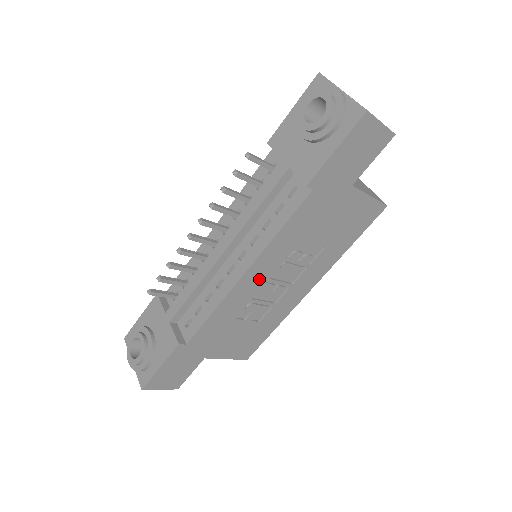
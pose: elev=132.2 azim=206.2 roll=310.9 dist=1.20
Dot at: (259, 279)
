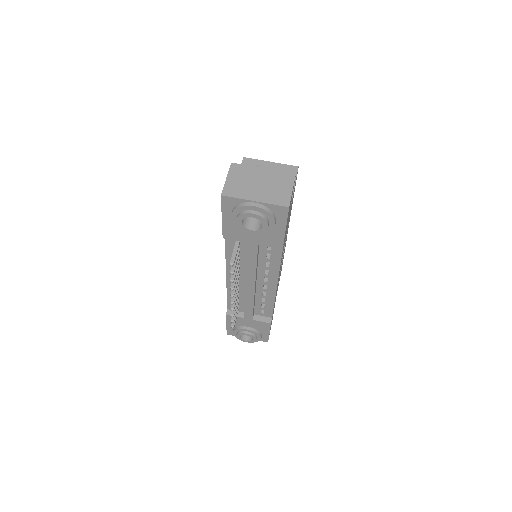
Dot at: occluded
